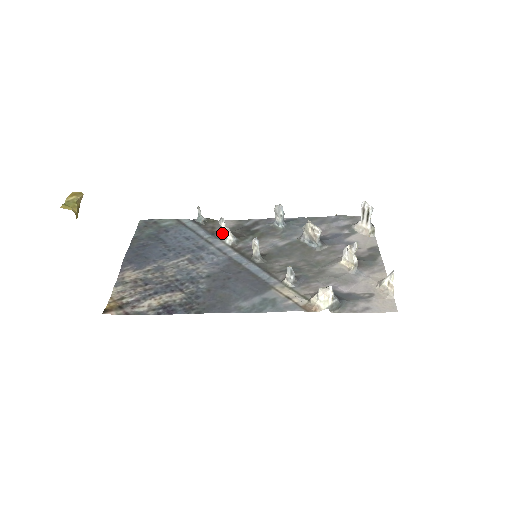
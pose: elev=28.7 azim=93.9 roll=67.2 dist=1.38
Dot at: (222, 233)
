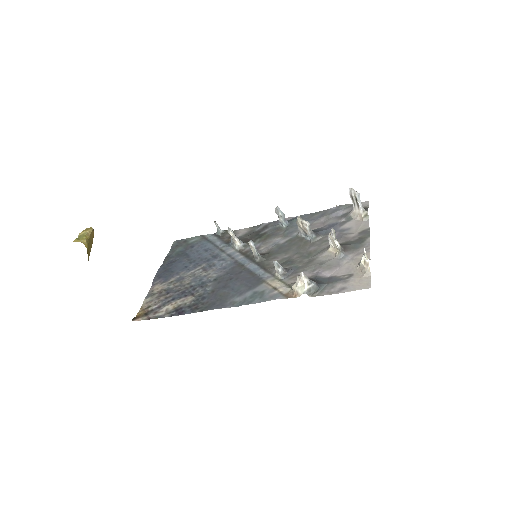
Dot at: (232, 241)
